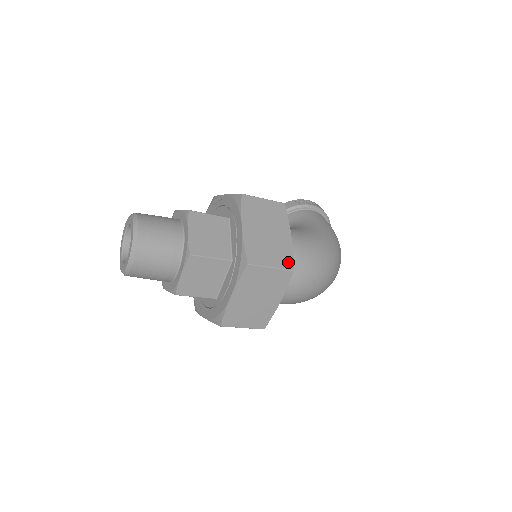
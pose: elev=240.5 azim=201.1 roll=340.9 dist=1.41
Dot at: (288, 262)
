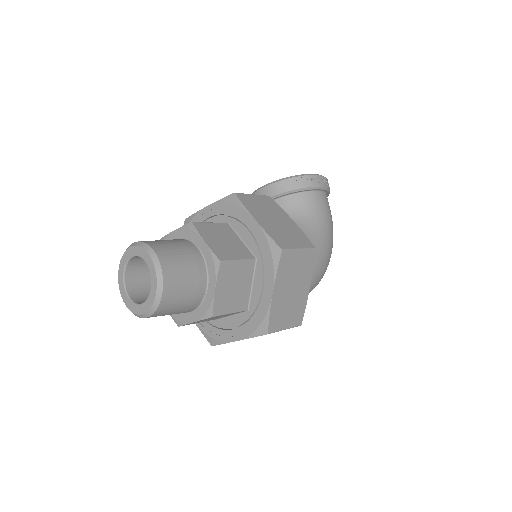
Dot at: (300, 318)
